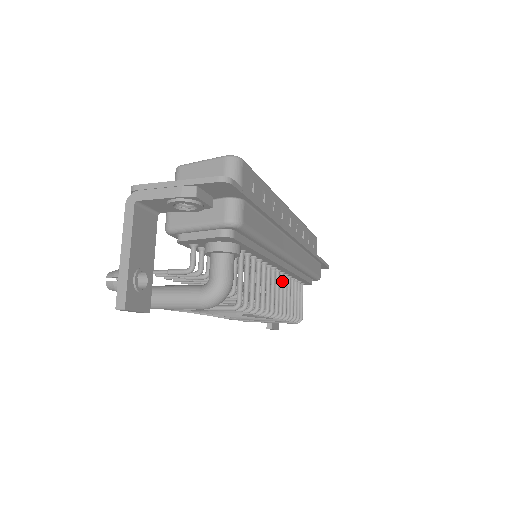
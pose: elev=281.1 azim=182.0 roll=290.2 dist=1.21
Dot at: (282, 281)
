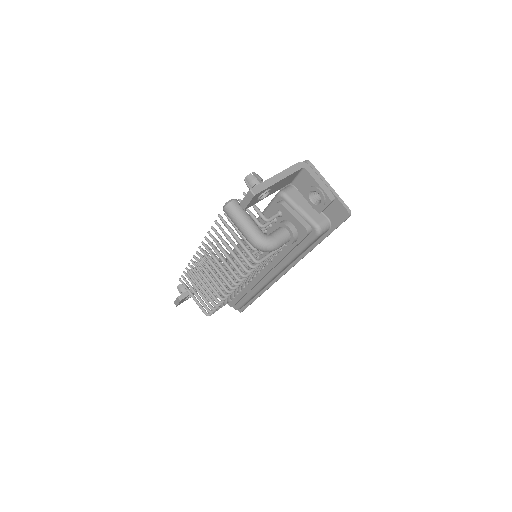
Dot at: occluded
